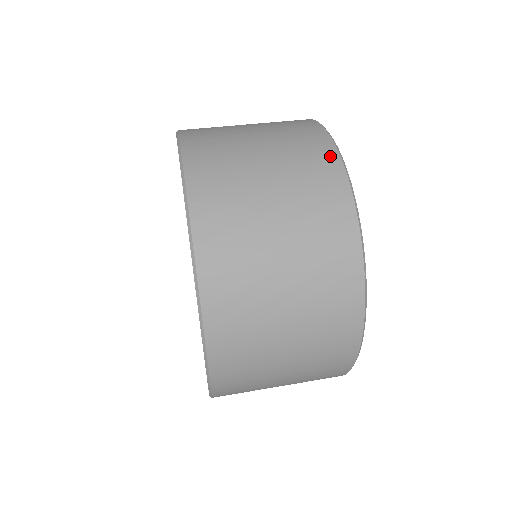
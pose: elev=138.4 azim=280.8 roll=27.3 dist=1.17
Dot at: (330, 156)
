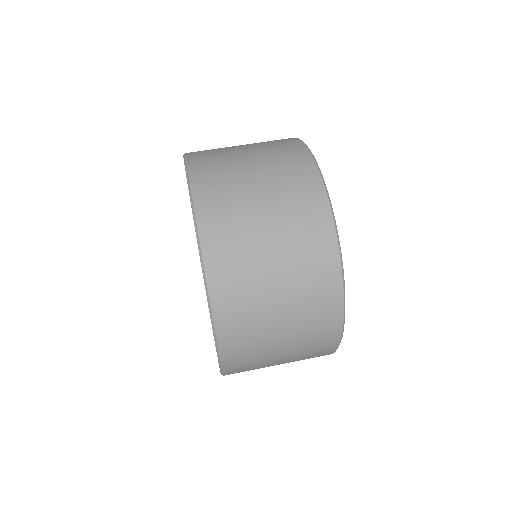
Dot at: (290, 139)
